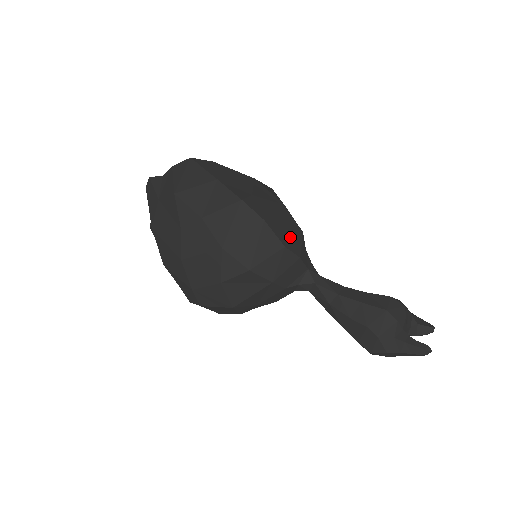
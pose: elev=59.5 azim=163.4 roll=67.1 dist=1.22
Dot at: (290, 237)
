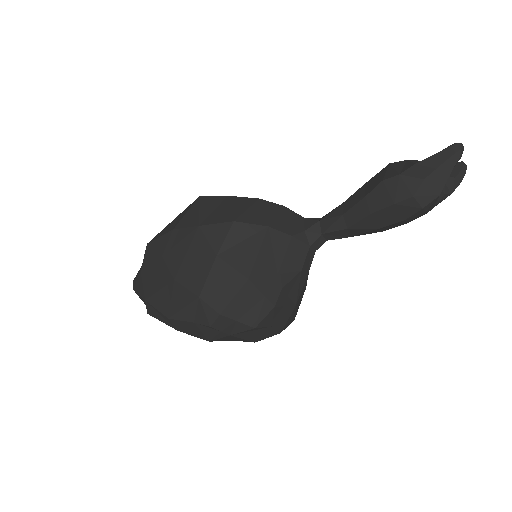
Dot at: occluded
